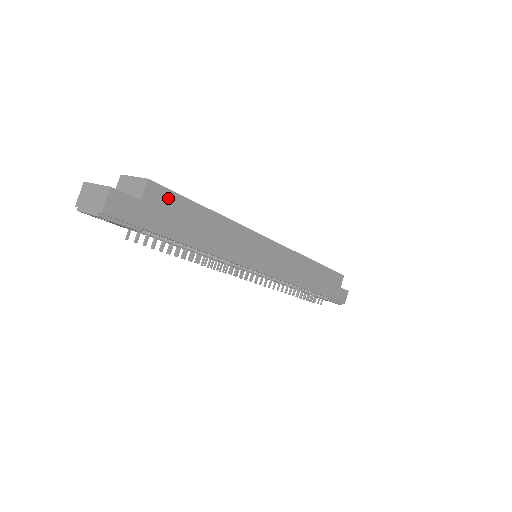
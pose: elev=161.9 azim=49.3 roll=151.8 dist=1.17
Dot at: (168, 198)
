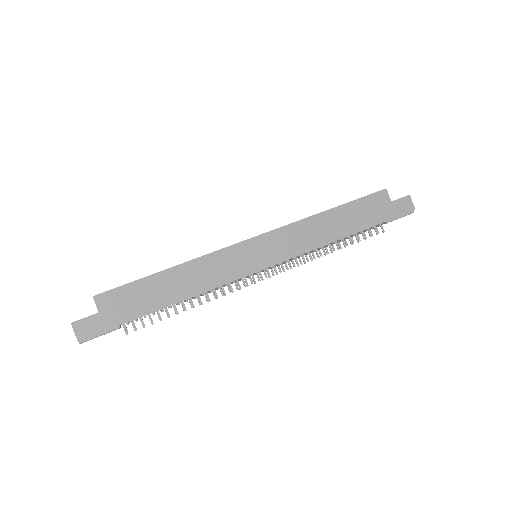
Dot at: (119, 294)
